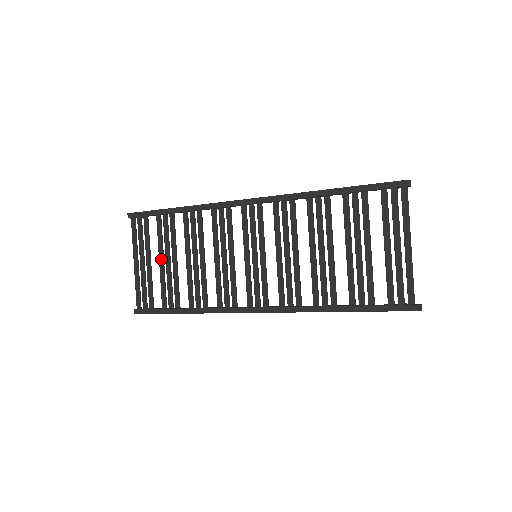
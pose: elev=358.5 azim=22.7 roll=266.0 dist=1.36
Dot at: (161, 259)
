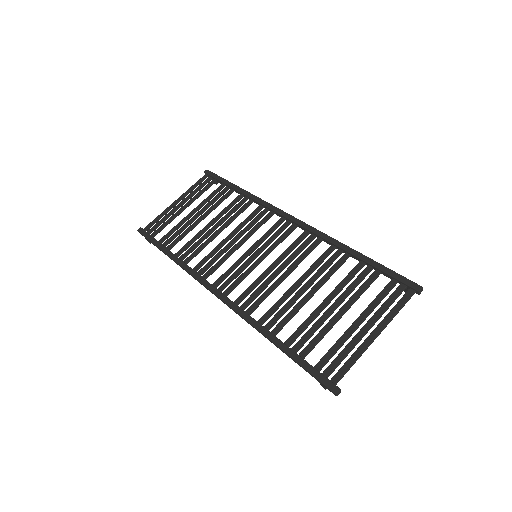
Dot at: (194, 211)
